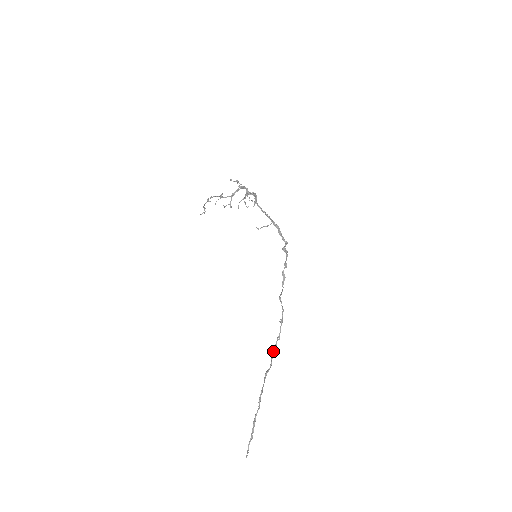
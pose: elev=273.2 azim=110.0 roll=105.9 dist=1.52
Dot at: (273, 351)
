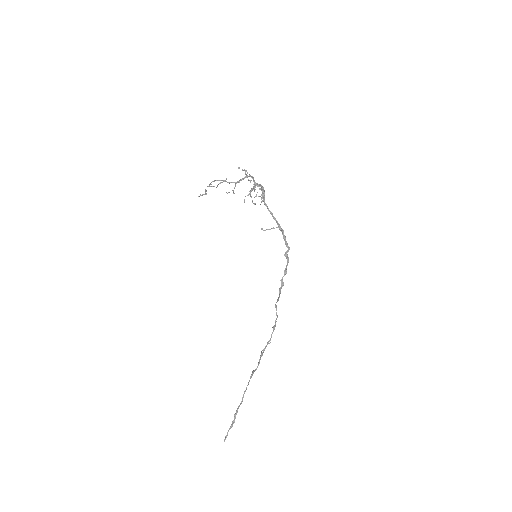
Dot at: (262, 353)
